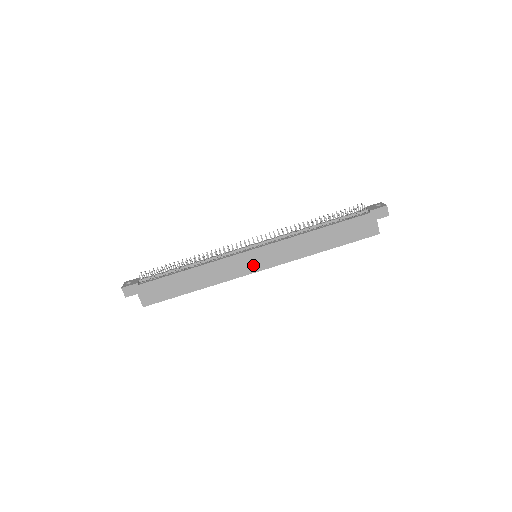
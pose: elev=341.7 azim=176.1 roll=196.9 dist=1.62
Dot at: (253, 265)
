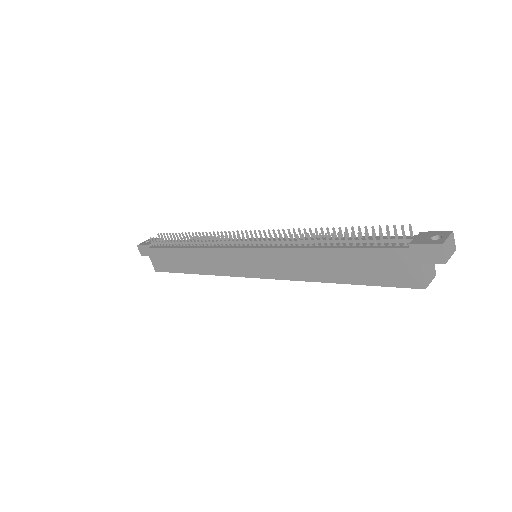
Dot at: (246, 267)
